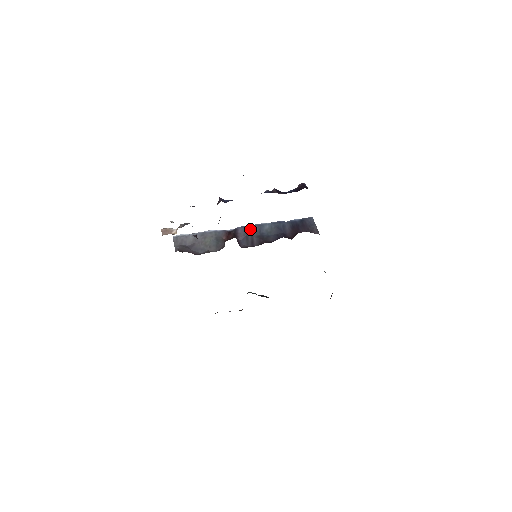
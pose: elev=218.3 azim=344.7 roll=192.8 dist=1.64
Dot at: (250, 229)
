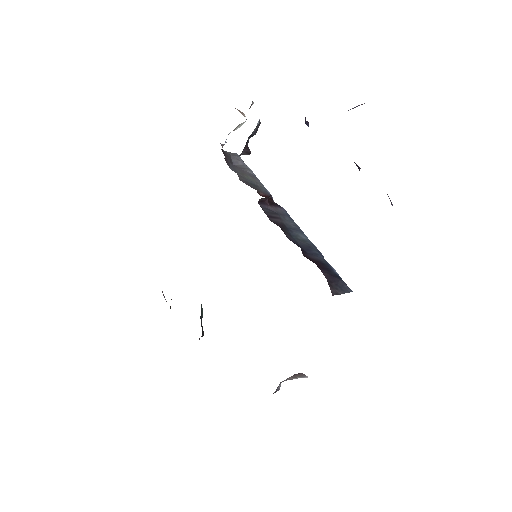
Dot at: (289, 219)
